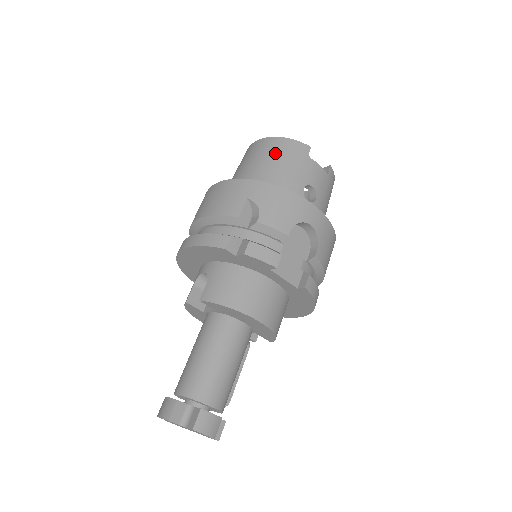
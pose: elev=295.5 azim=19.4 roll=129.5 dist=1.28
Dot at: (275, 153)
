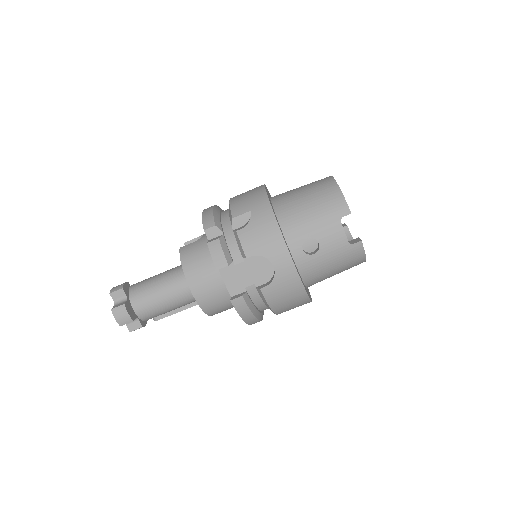
Dot at: (319, 196)
